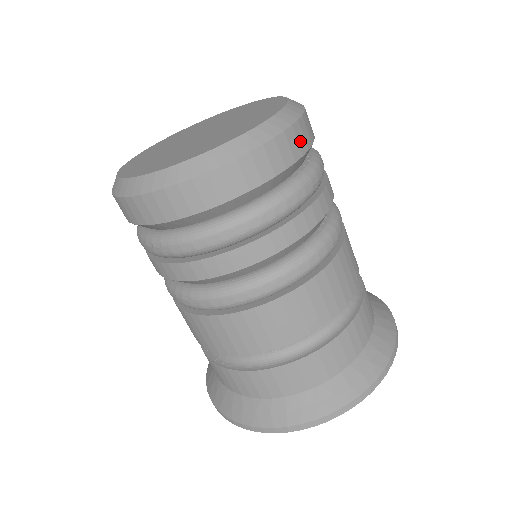
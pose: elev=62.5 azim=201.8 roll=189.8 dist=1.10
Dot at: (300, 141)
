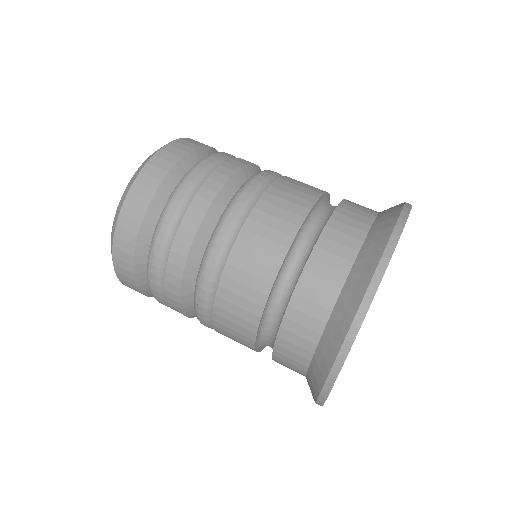
Dot at: (198, 143)
